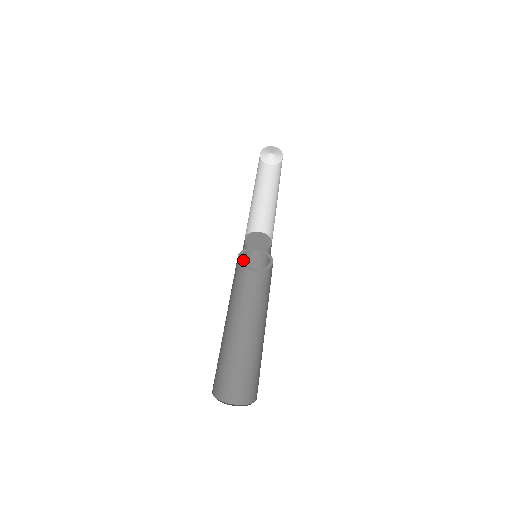
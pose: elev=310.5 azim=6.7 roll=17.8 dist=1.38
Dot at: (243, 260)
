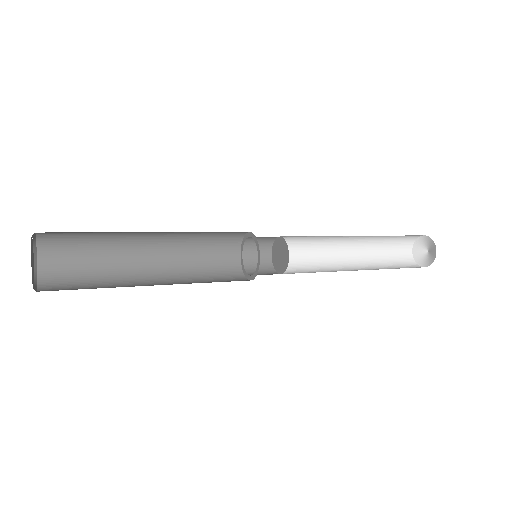
Dot at: (247, 262)
